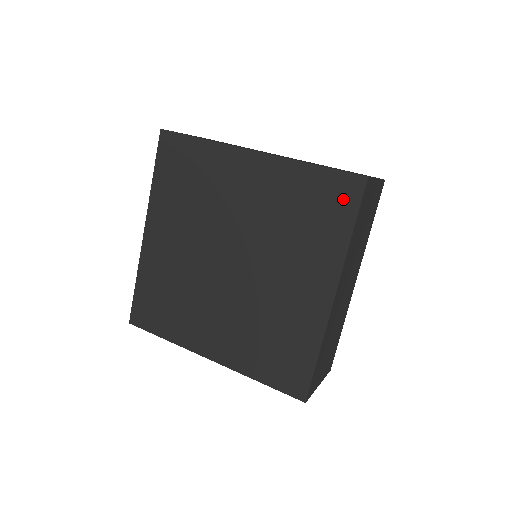
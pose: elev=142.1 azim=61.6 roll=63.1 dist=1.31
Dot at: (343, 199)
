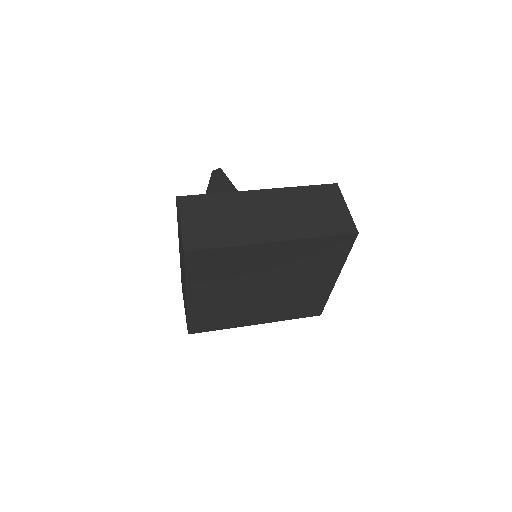
Dot at: (342, 245)
